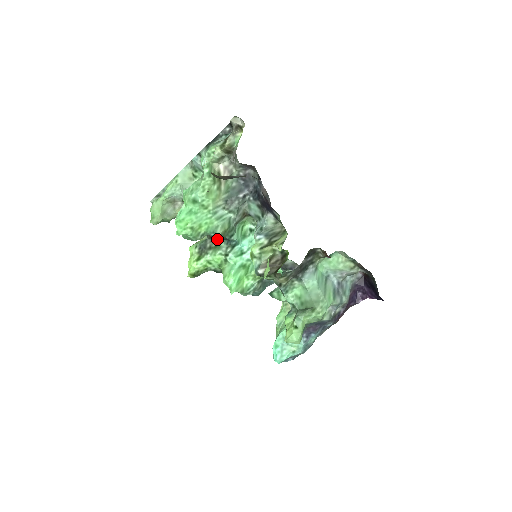
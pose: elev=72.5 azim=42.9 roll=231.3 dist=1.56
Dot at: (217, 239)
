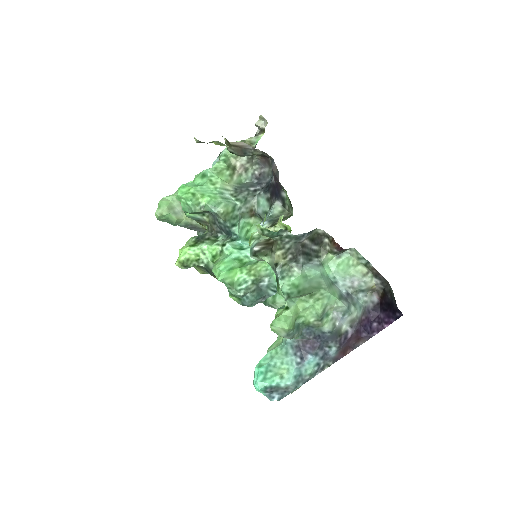
Dot at: (218, 234)
